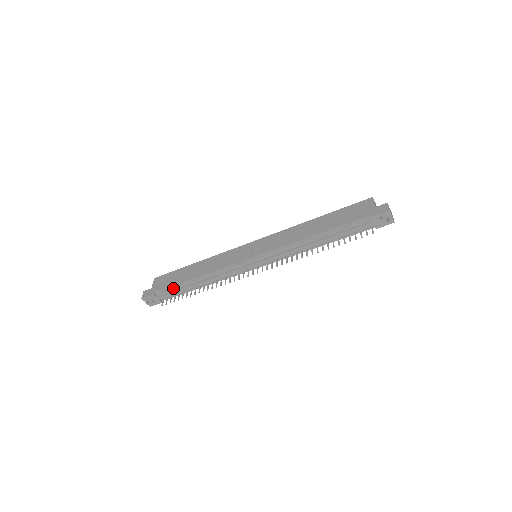
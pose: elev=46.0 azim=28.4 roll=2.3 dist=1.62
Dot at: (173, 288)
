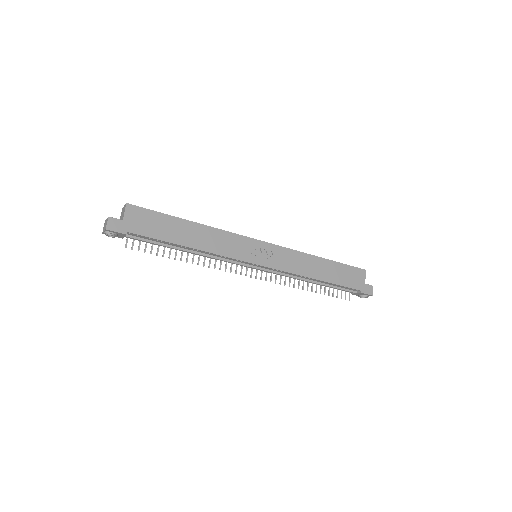
Dot at: (155, 240)
